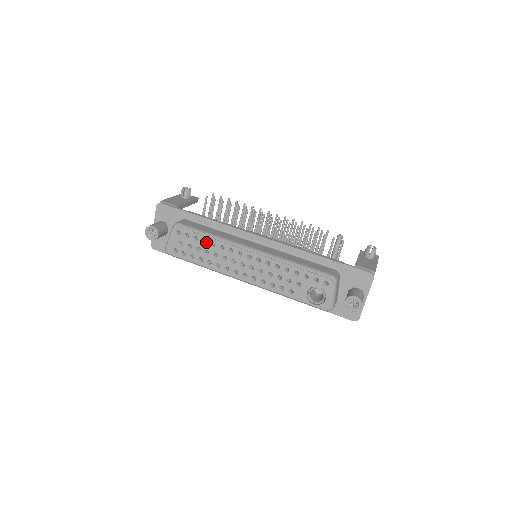
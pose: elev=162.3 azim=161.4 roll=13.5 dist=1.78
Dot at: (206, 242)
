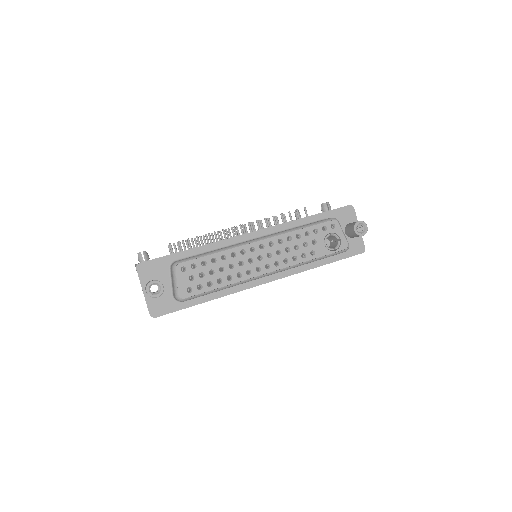
Dot at: (215, 260)
